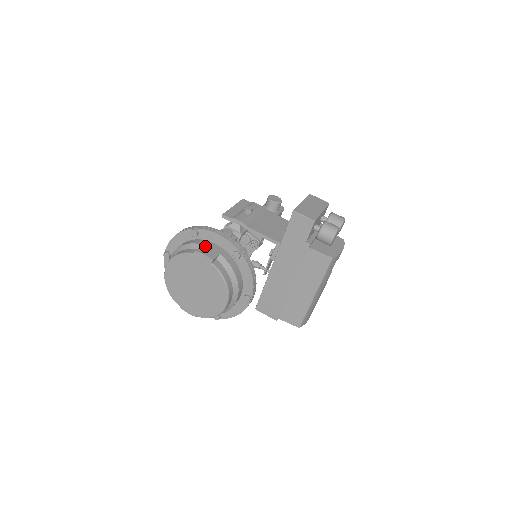
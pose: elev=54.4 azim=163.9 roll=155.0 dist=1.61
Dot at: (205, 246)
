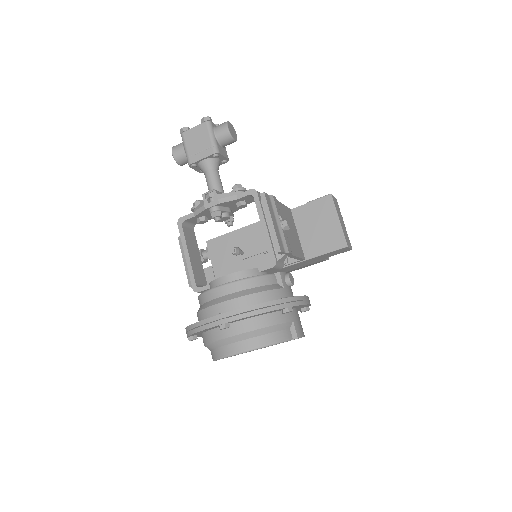
Dot at: (296, 322)
